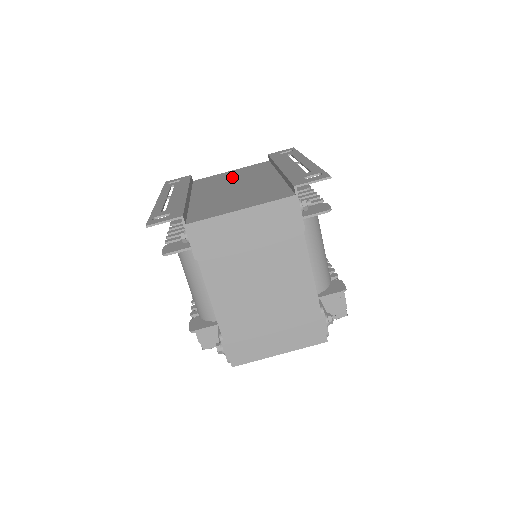
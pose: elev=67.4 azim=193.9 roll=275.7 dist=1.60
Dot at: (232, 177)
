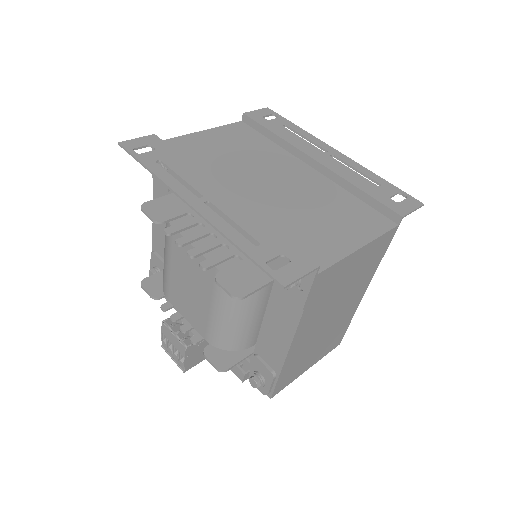
Dot at: (231, 152)
